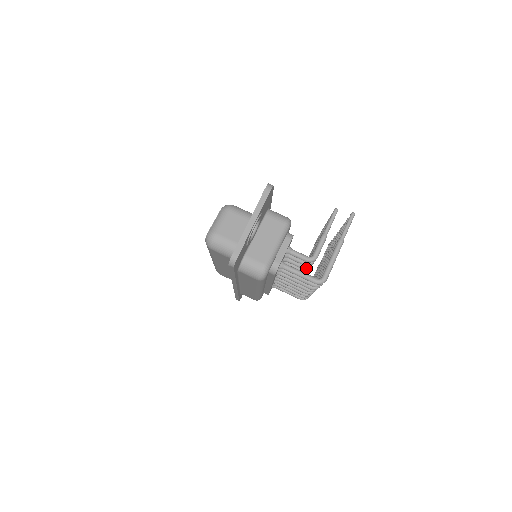
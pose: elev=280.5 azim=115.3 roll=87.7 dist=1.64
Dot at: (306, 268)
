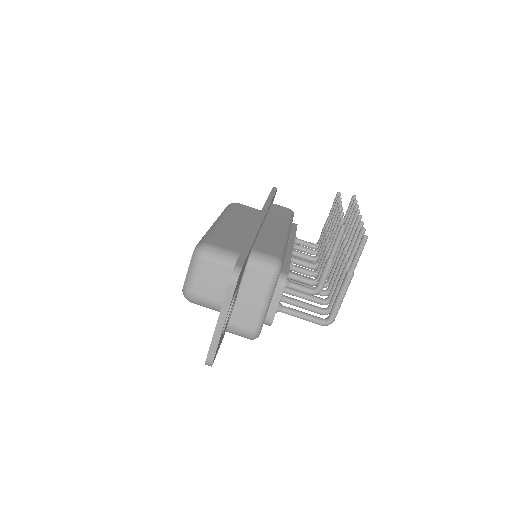
Dot at: occluded
